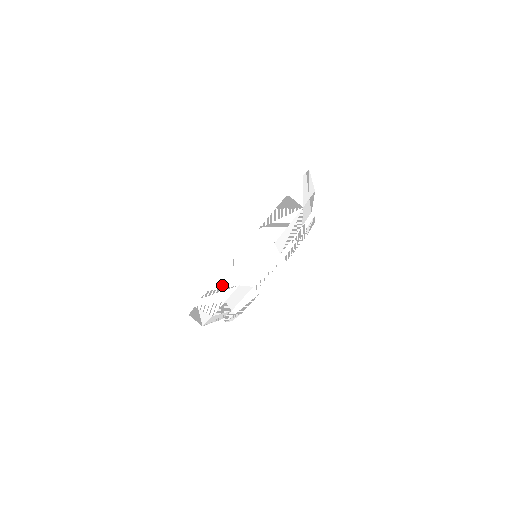
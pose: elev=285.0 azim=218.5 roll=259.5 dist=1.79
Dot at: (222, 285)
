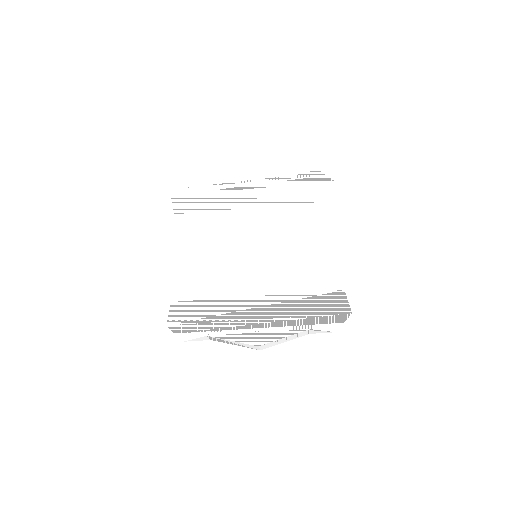
Dot at: (198, 340)
